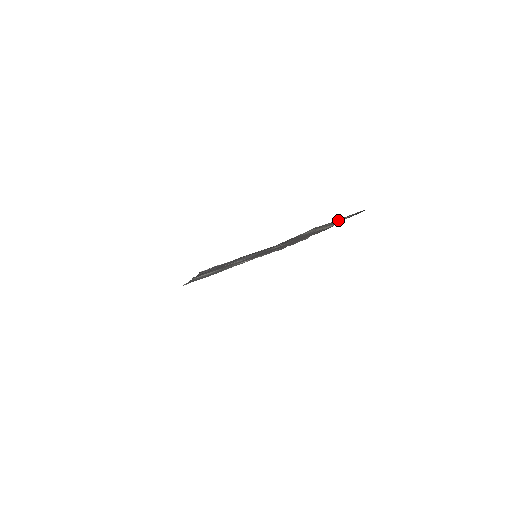
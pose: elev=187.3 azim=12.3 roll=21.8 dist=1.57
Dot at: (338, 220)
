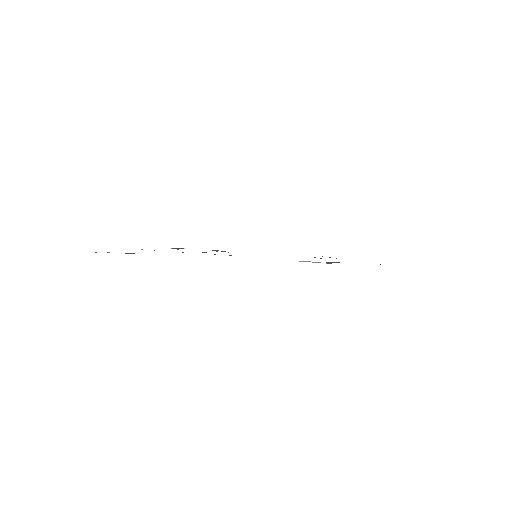
Dot at: occluded
